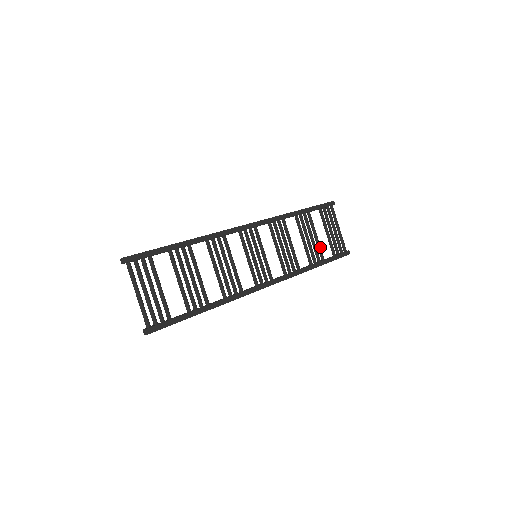
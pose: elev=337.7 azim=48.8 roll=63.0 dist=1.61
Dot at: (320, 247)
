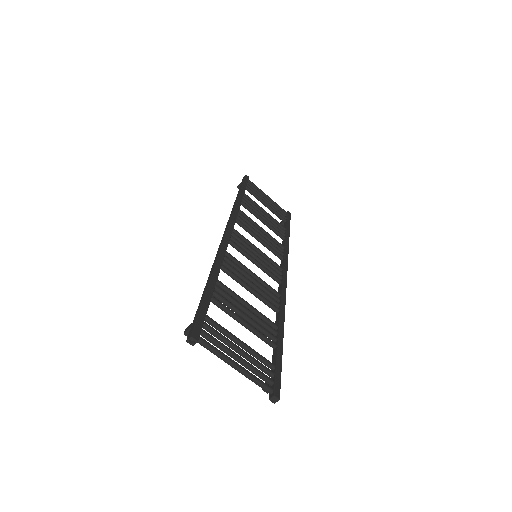
Dot at: (275, 220)
